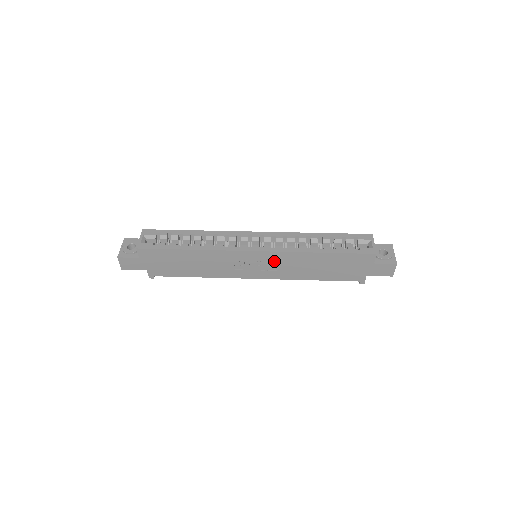
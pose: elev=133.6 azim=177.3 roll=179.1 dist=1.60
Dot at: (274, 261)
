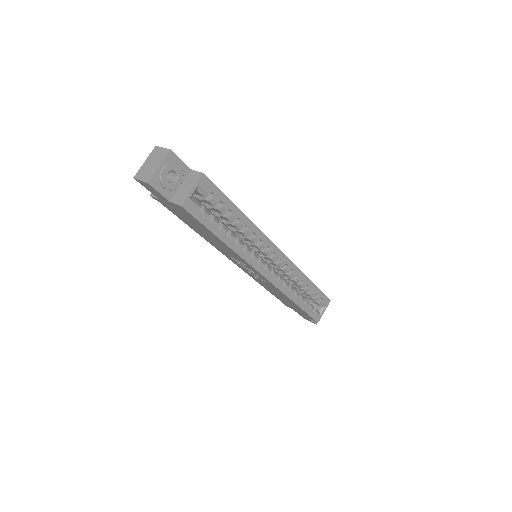
Dot at: (264, 280)
